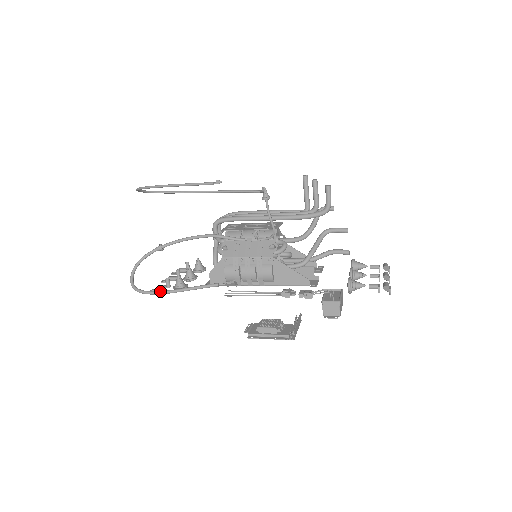
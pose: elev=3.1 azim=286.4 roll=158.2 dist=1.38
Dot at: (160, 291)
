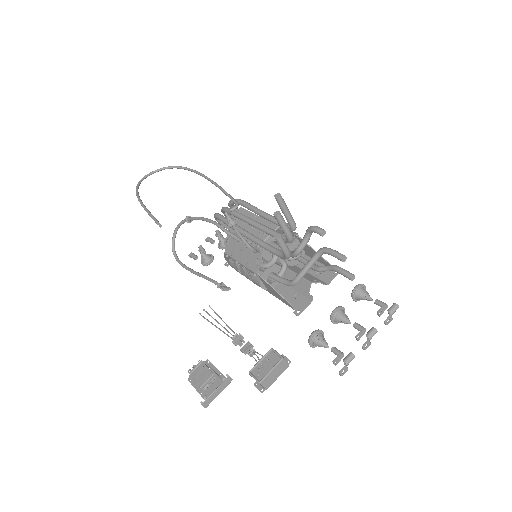
Dot at: (185, 267)
